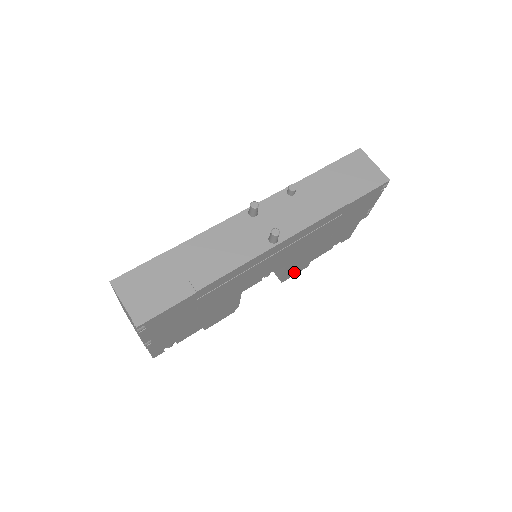
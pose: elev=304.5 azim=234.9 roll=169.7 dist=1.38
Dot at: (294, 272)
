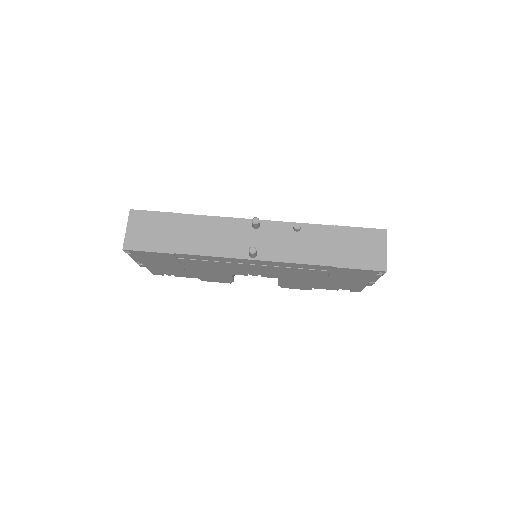
Dot at: (294, 287)
